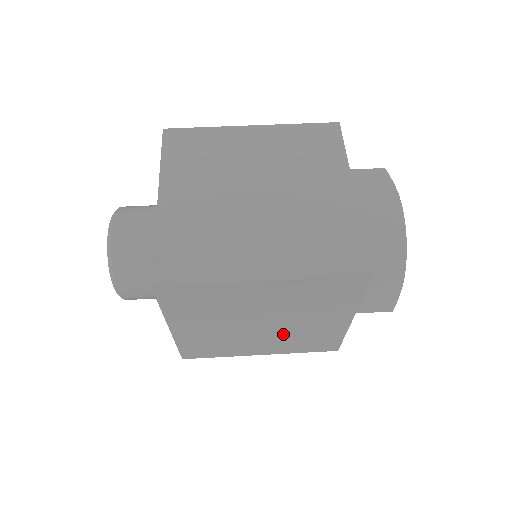
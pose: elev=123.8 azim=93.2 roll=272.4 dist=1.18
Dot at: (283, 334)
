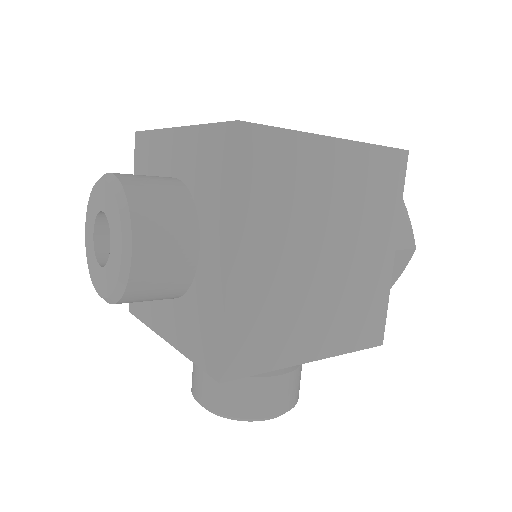
Dot at: (340, 288)
